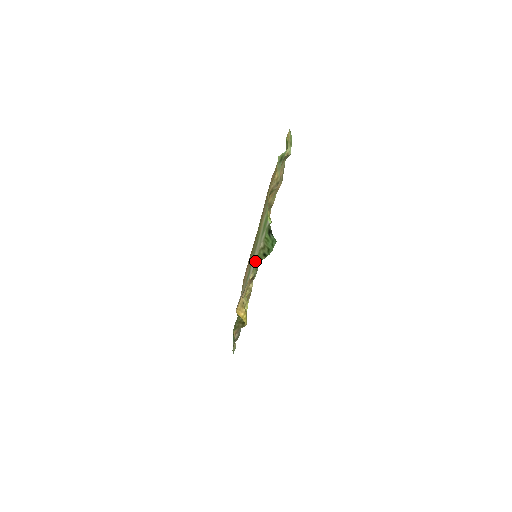
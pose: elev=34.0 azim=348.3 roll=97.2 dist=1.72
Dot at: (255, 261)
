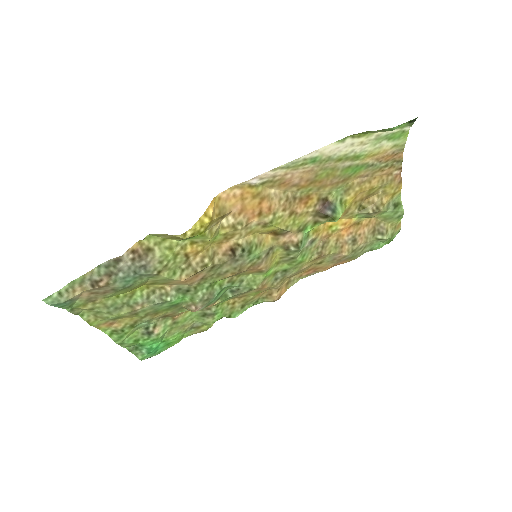
Dot at: (352, 139)
